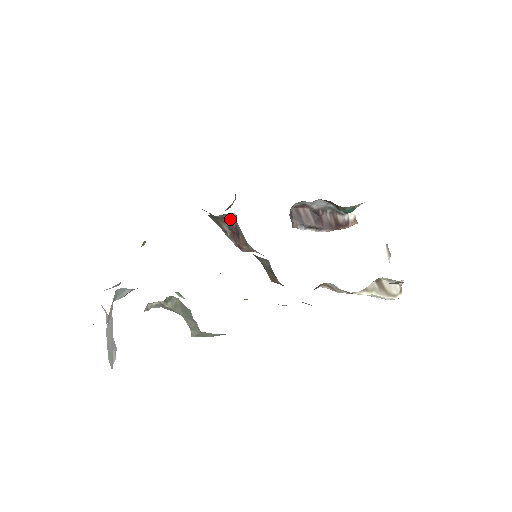
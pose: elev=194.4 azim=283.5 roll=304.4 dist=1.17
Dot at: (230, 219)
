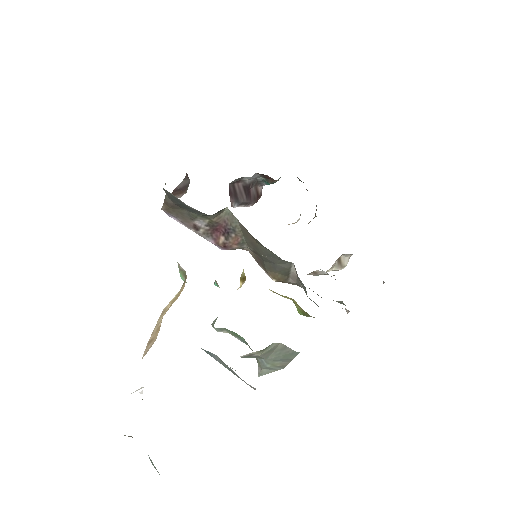
Dot at: (218, 214)
